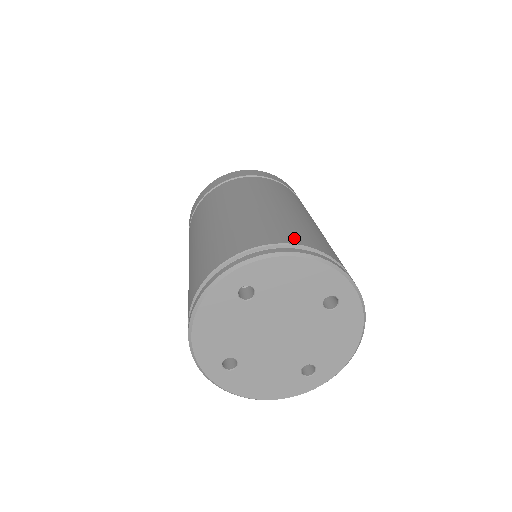
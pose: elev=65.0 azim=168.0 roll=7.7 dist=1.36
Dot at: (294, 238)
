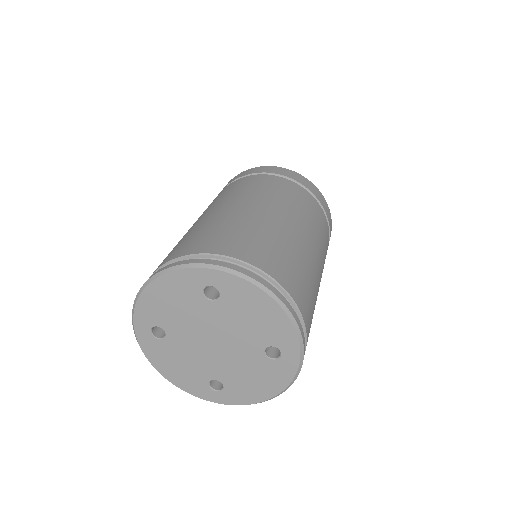
Dot at: (286, 279)
